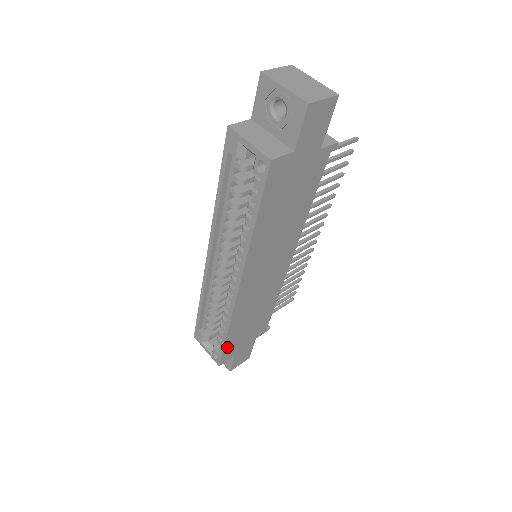
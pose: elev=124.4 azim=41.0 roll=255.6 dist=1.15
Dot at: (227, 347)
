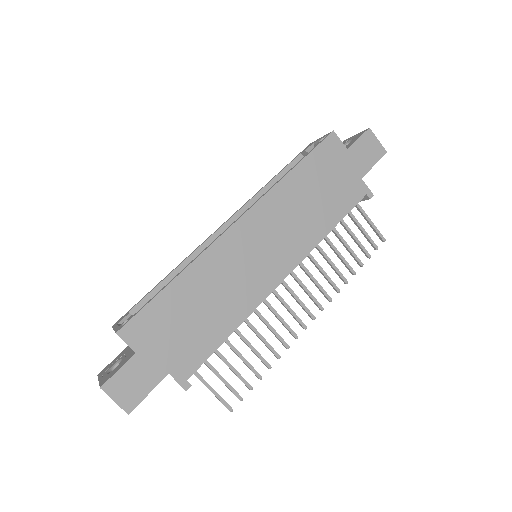
Dot at: (152, 309)
